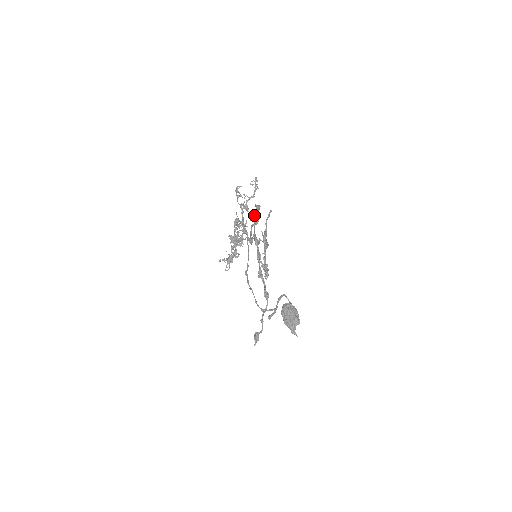
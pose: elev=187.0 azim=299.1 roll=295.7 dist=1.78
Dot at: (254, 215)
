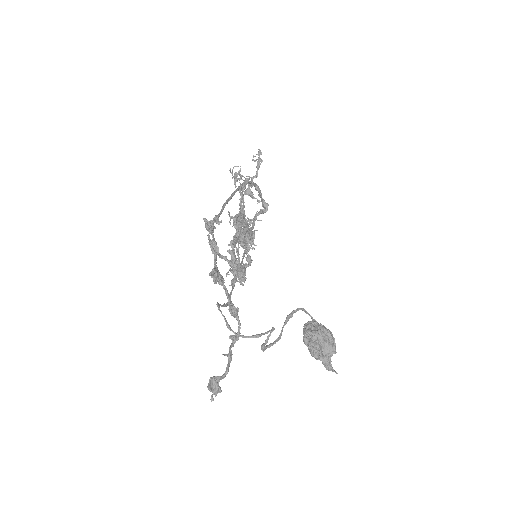
Dot at: (233, 193)
